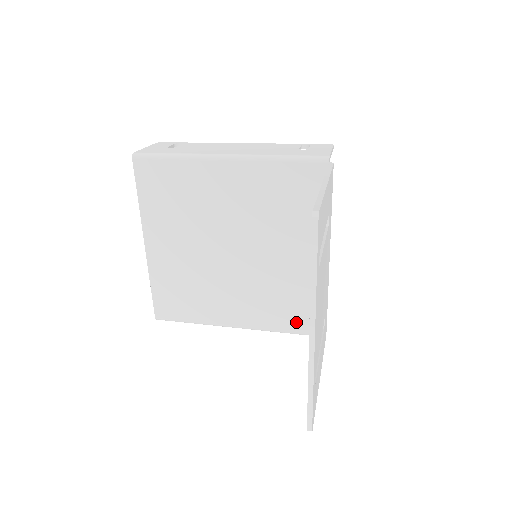
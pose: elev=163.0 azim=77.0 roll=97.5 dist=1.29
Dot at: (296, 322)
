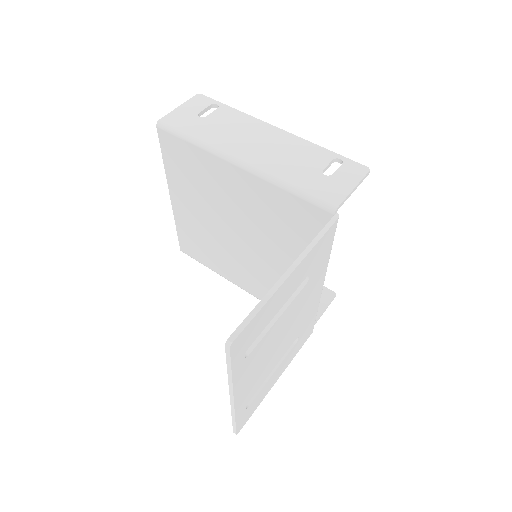
Dot at: occluded
